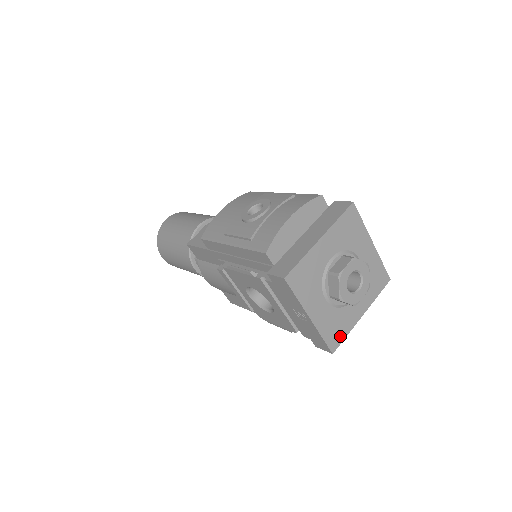
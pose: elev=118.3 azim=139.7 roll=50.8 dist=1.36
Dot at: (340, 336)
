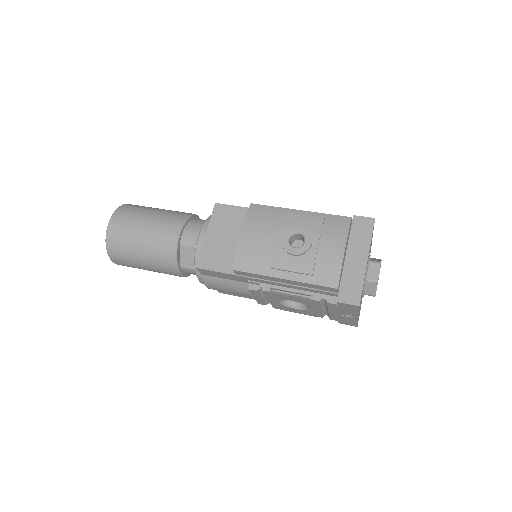
Dot at: occluded
